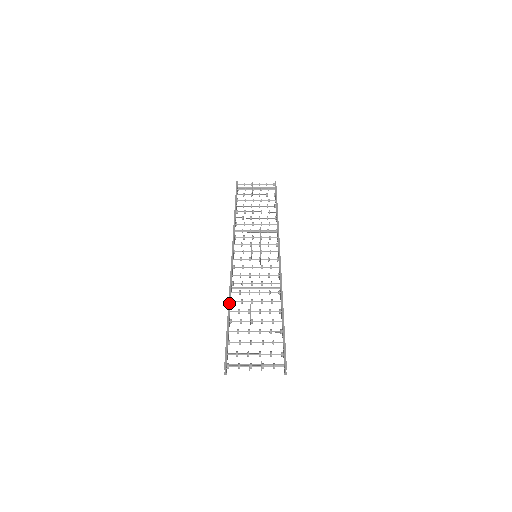
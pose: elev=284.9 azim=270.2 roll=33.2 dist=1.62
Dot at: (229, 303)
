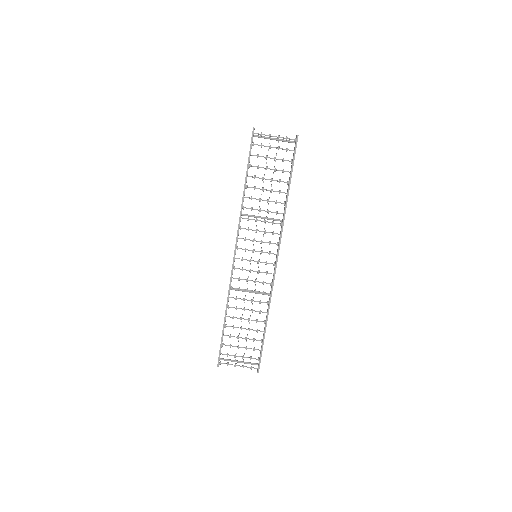
Dot at: (226, 310)
